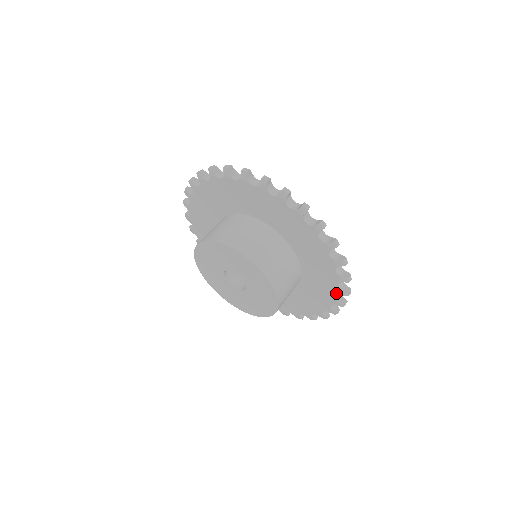
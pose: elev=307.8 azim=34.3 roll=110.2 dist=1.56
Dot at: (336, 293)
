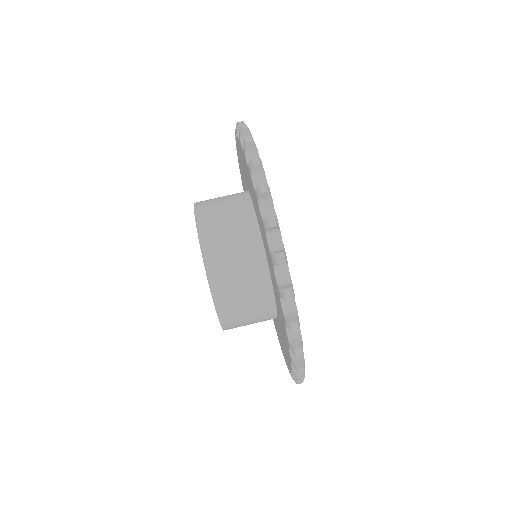
Dot at: occluded
